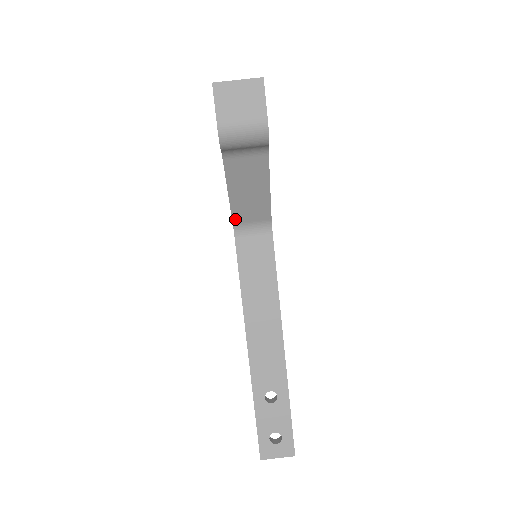
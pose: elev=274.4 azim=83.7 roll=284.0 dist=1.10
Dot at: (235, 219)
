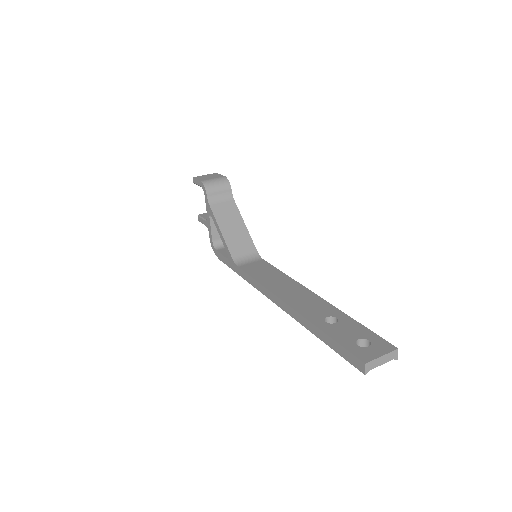
Dot at: (232, 254)
